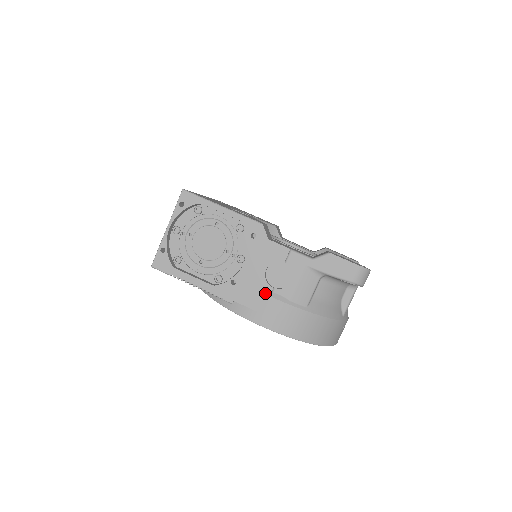
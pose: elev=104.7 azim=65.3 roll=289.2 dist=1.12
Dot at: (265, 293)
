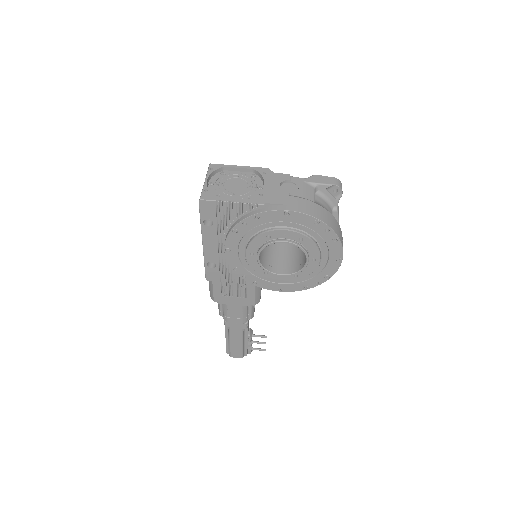
Dot at: (285, 195)
